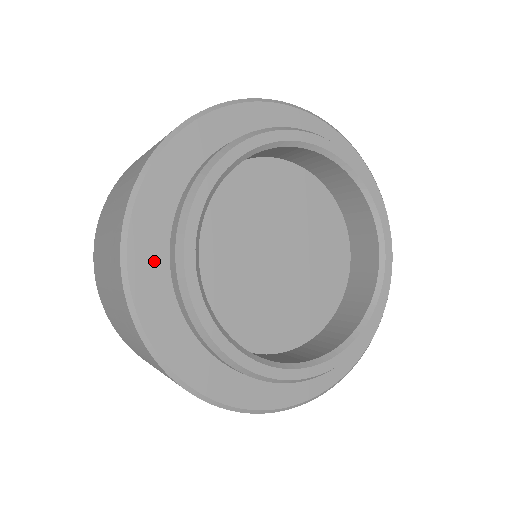
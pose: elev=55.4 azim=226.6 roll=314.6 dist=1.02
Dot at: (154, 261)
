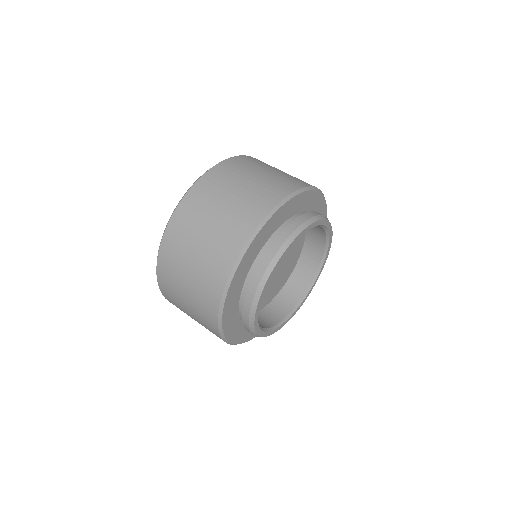
Dot at: (249, 261)
